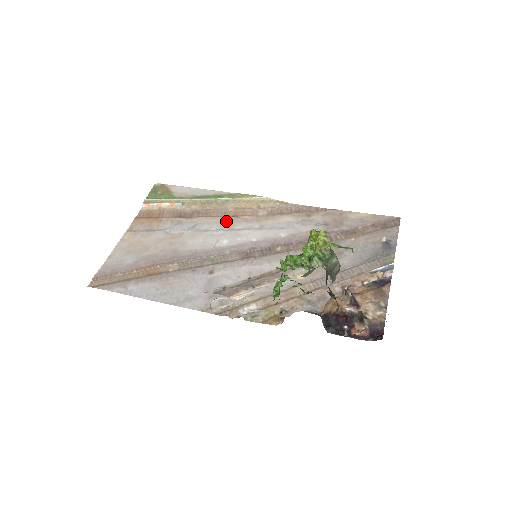
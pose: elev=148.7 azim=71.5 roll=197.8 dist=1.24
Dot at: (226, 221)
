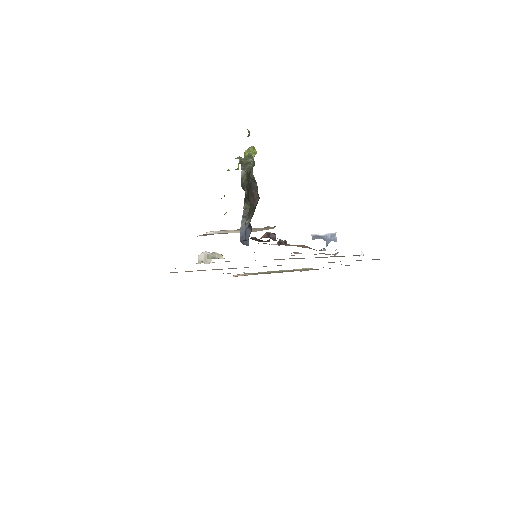
Dot at: occluded
